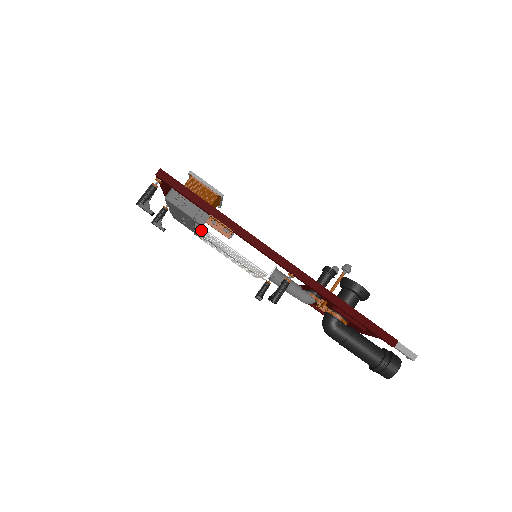
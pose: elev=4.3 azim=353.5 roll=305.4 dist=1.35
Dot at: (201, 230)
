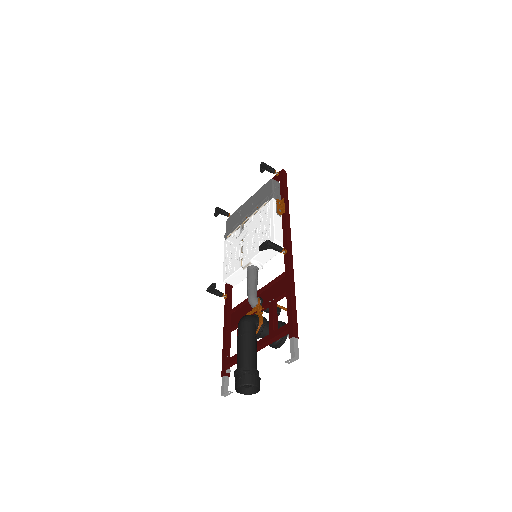
Dot at: (262, 206)
